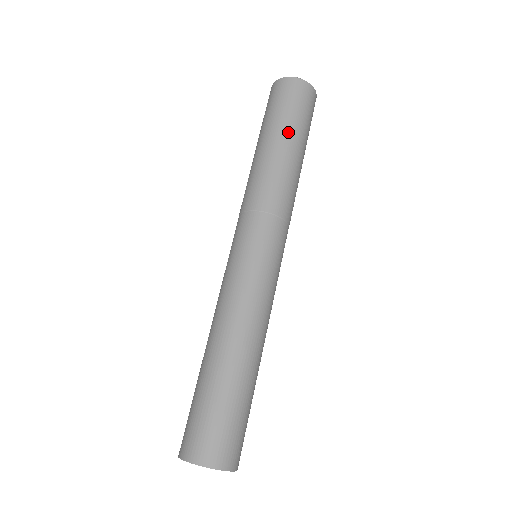
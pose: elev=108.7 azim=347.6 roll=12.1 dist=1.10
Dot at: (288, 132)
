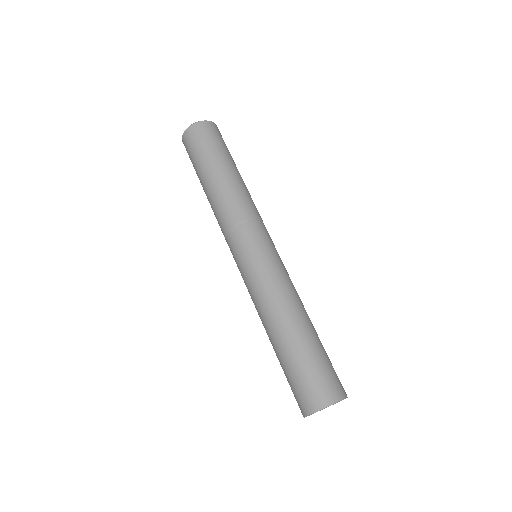
Dot at: occluded
